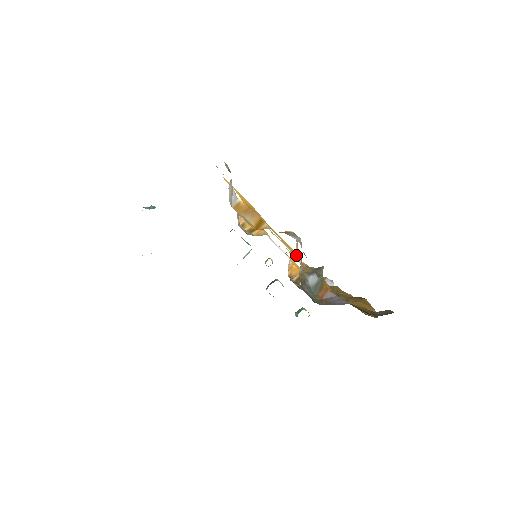
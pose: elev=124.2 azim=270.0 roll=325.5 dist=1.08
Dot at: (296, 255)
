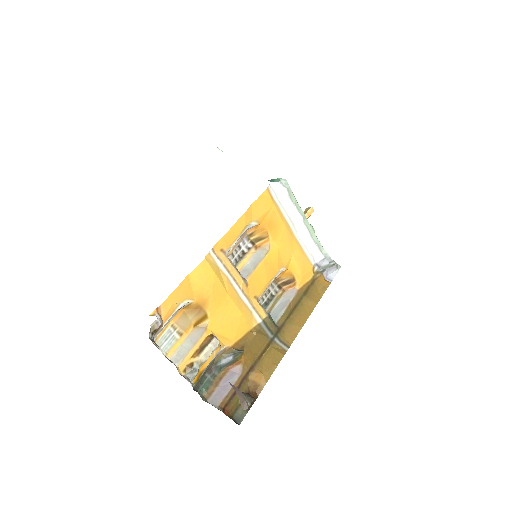
Dot at: (235, 329)
